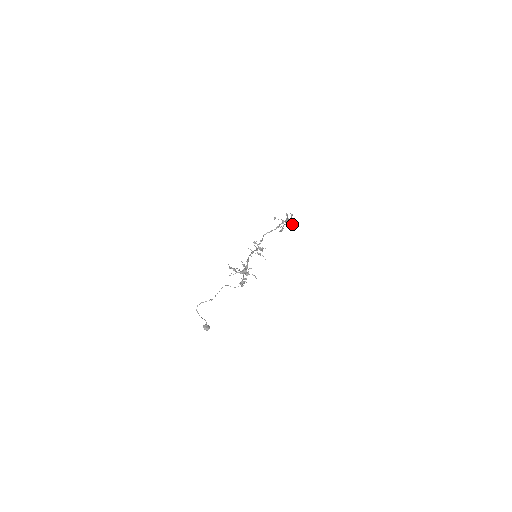
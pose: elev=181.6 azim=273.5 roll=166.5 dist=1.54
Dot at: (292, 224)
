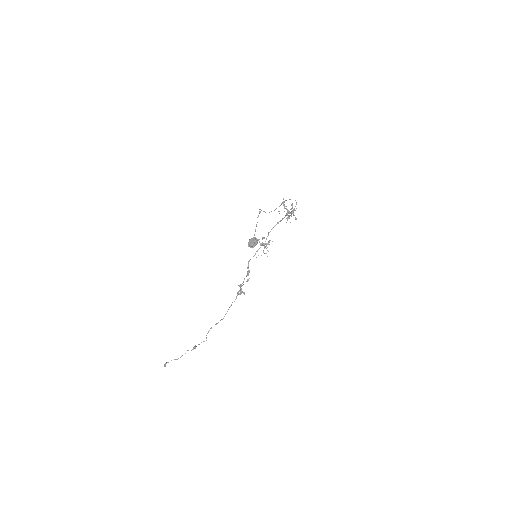
Dot at: occluded
